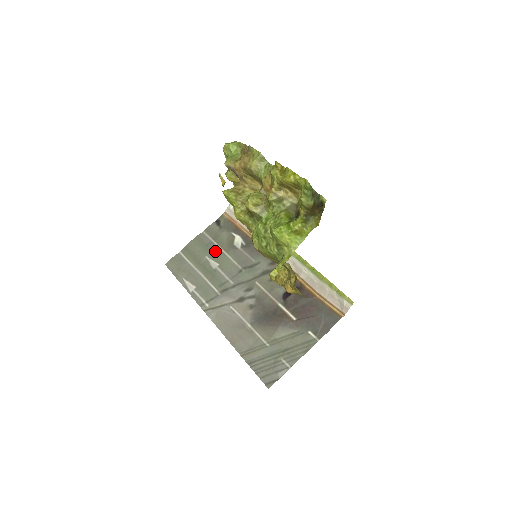
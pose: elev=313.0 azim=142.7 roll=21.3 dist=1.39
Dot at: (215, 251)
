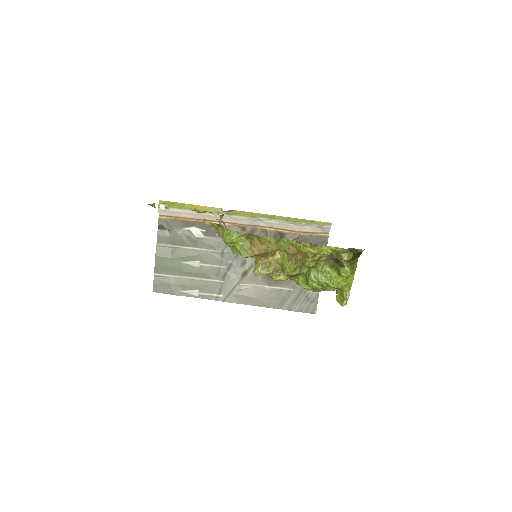
Dot at: (185, 253)
